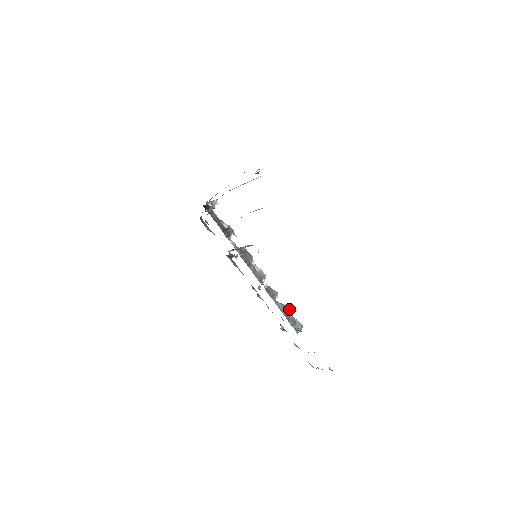
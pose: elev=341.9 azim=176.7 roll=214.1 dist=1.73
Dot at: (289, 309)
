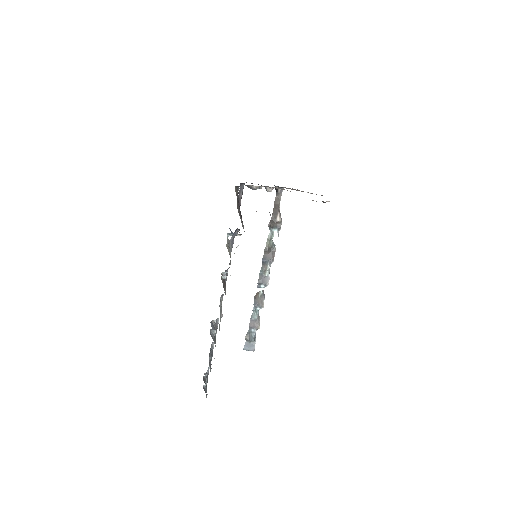
Dot at: (258, 327)
